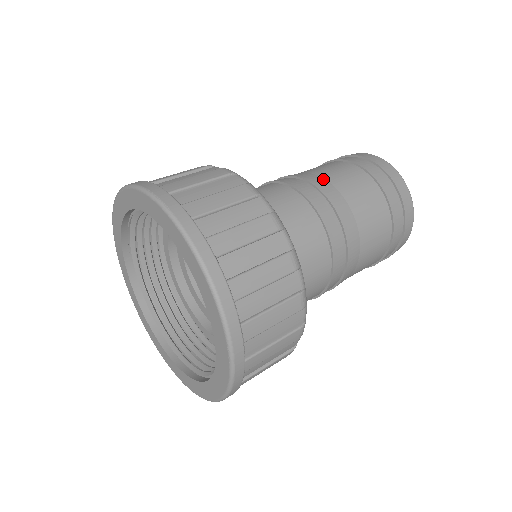
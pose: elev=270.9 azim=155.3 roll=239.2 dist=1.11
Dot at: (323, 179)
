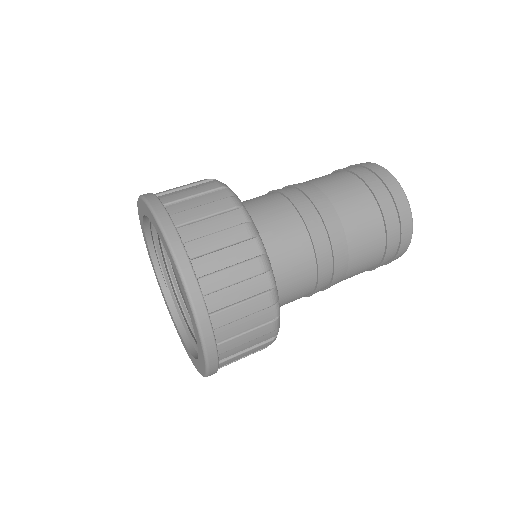
Dot at: occluded
